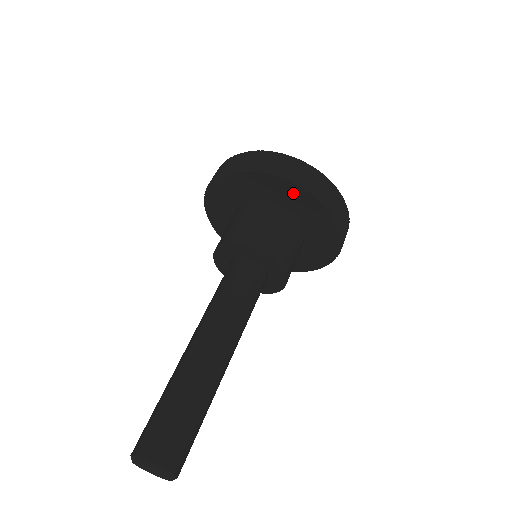
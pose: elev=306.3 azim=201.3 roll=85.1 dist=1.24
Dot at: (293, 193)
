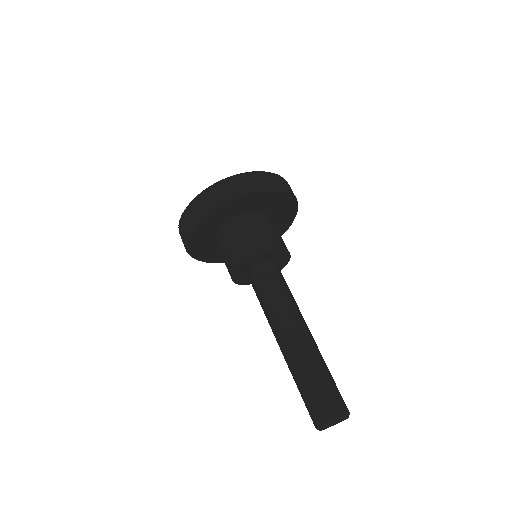
Dot at: (286, 204)
